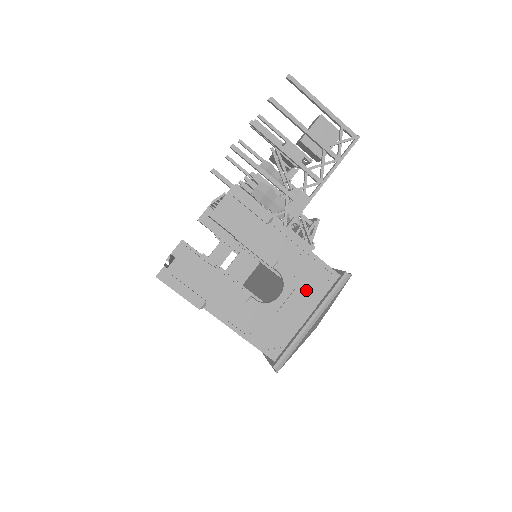
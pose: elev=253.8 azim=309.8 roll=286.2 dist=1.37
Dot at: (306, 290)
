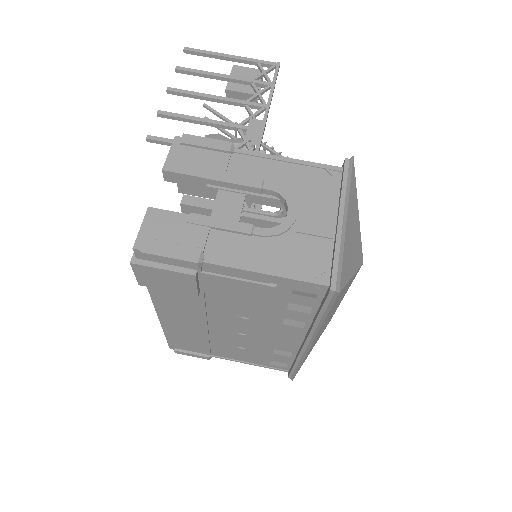
Dot at: (315, 196)
